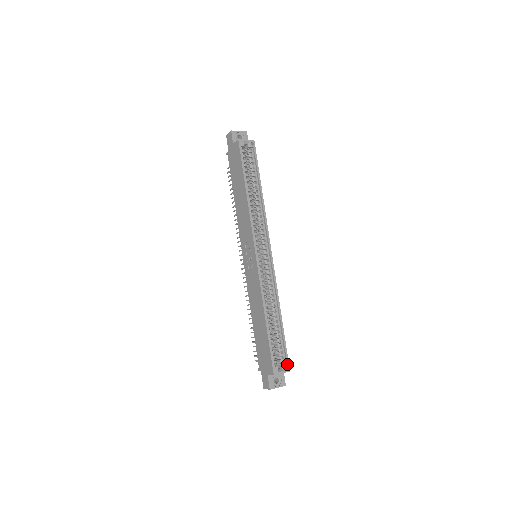
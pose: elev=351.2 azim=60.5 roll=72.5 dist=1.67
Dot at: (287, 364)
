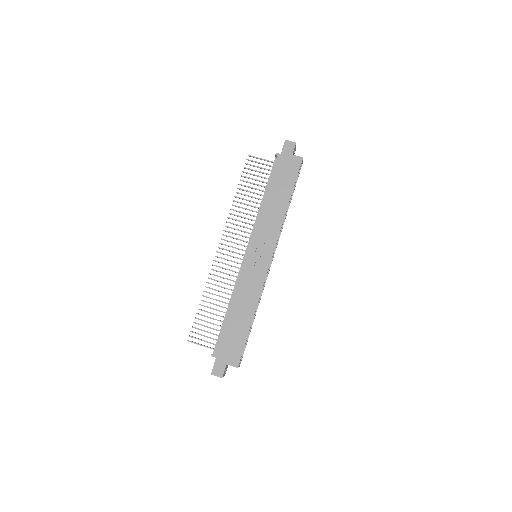
Dot at: occluded
